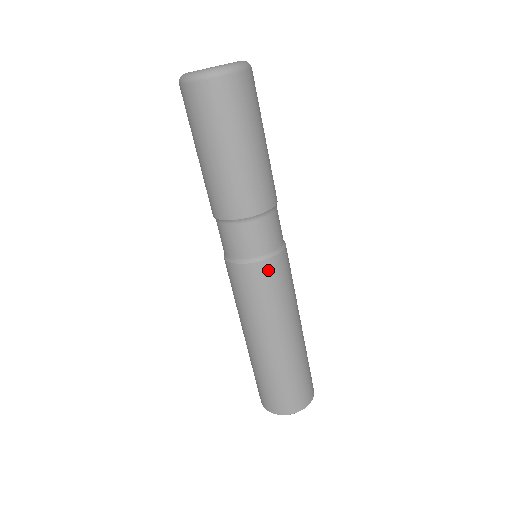
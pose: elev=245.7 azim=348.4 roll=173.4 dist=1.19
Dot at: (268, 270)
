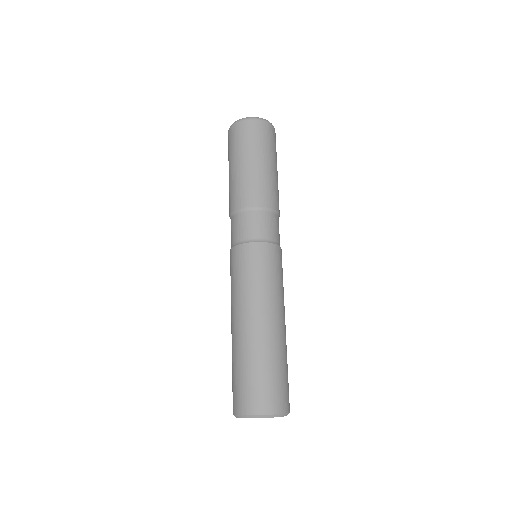
Dot at: (266, 251)
